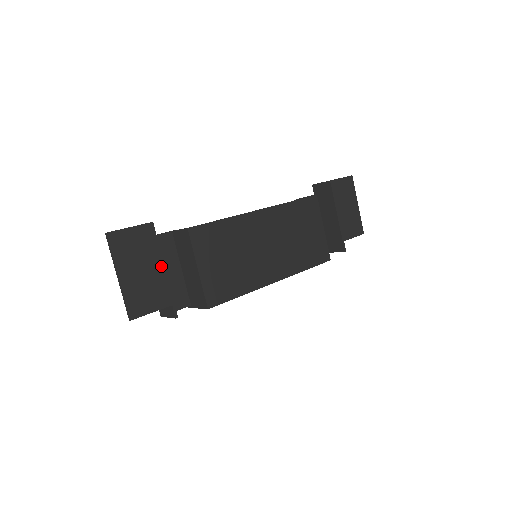
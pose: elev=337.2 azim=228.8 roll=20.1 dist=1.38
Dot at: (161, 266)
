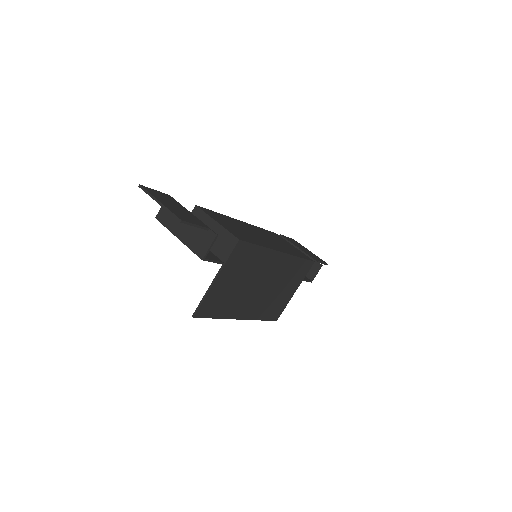
Dot at: (188, 211)
